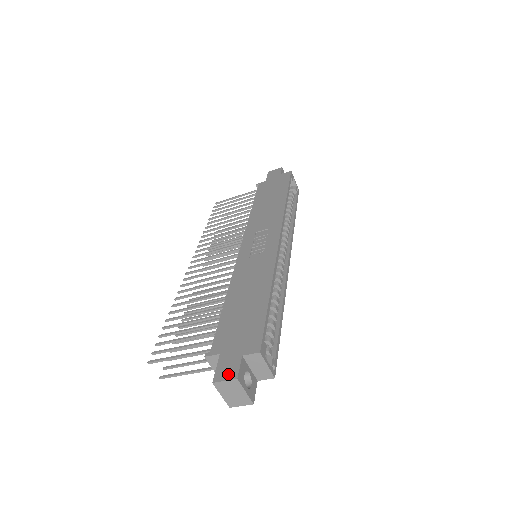
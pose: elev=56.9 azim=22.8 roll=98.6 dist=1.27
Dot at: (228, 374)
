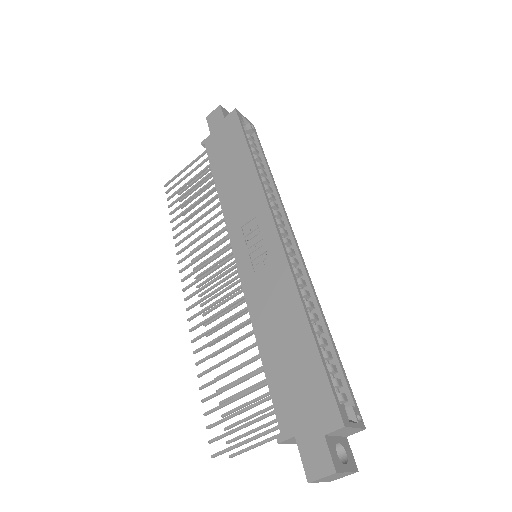
Dot at: (321, 467)
